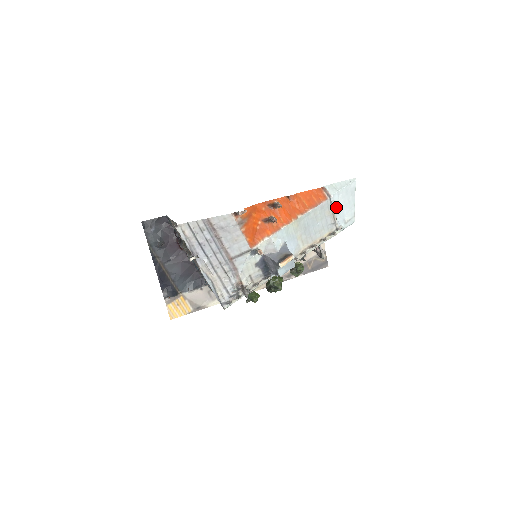
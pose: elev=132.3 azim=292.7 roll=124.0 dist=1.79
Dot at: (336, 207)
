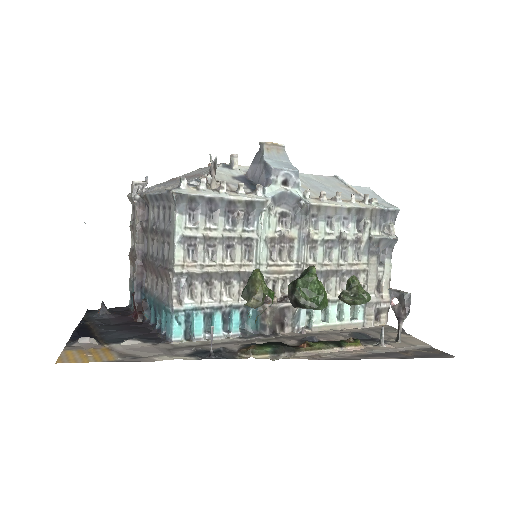
Dot at: occluded
